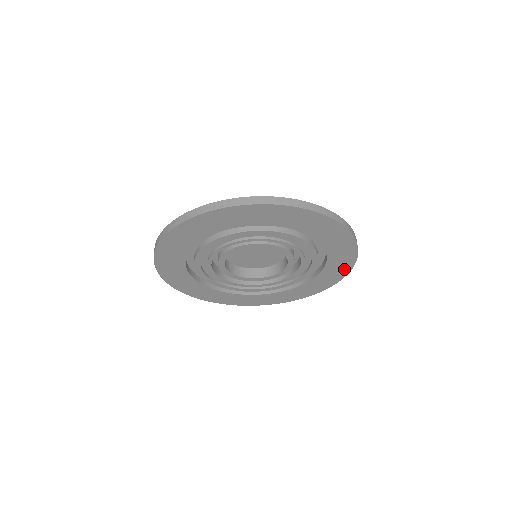
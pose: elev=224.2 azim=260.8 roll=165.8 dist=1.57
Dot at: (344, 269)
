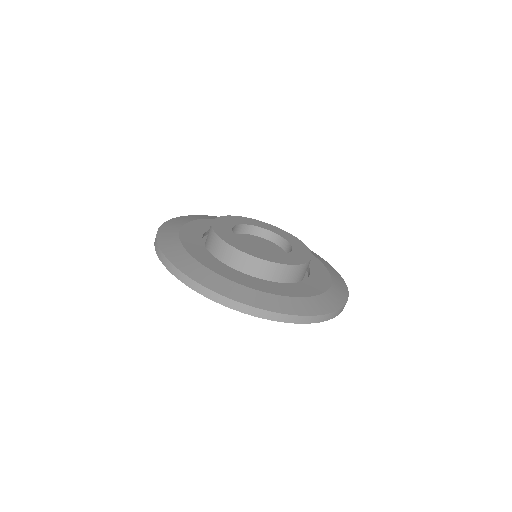
Dot at: occluded
